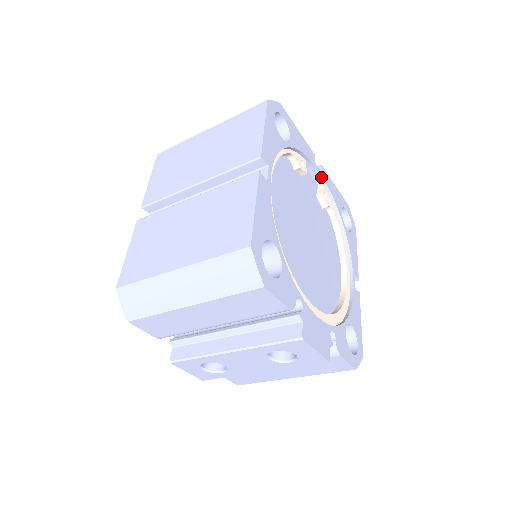
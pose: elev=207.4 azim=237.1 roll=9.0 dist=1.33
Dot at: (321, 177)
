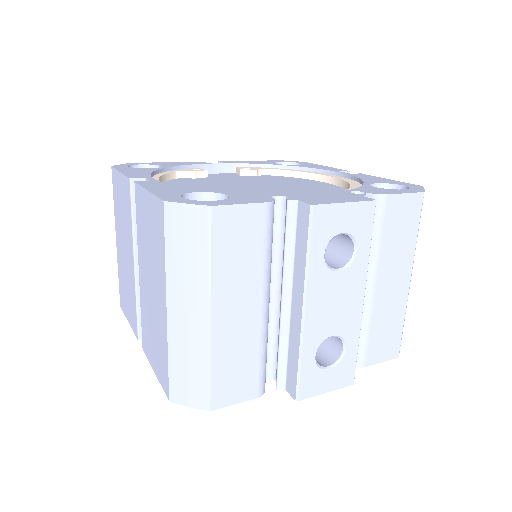
Dot at: (226, 165)
